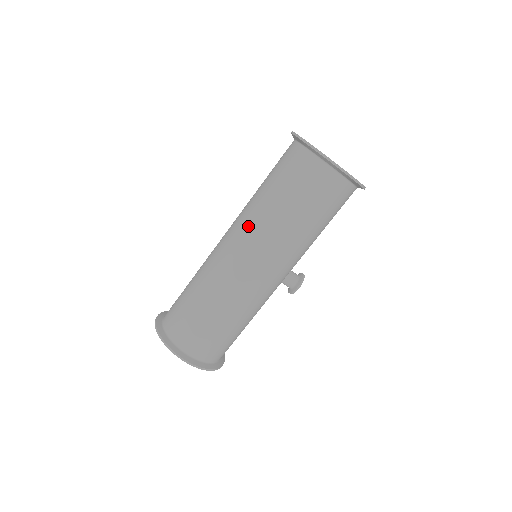
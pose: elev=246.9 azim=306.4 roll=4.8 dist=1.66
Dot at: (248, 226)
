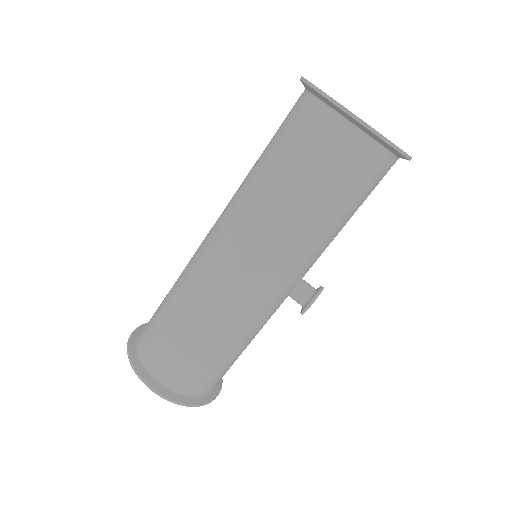
Dot at: (232, 208)
